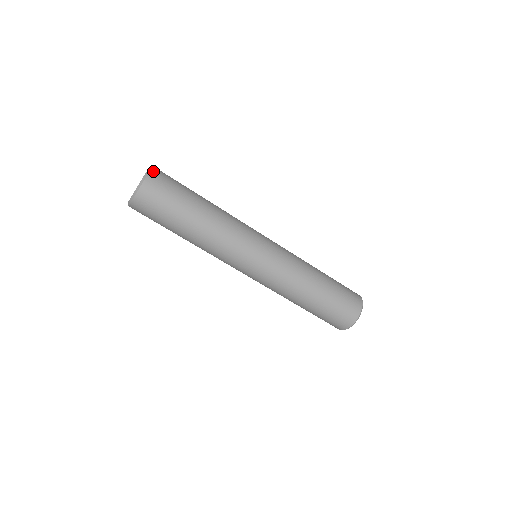
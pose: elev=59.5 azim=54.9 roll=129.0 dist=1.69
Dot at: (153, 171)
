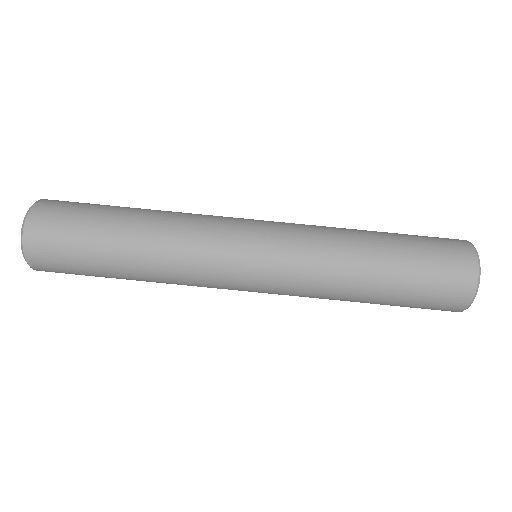
Dot at: (38, 204)
